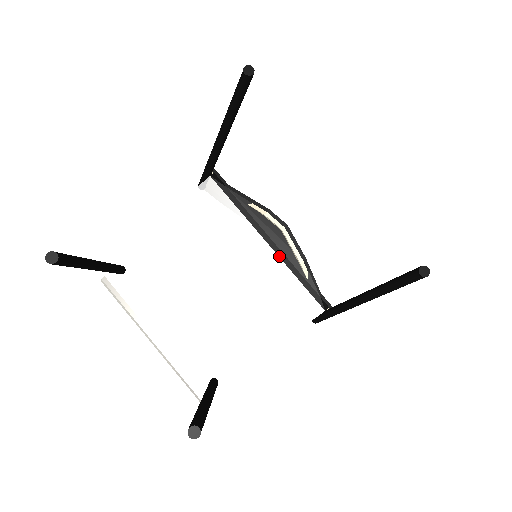
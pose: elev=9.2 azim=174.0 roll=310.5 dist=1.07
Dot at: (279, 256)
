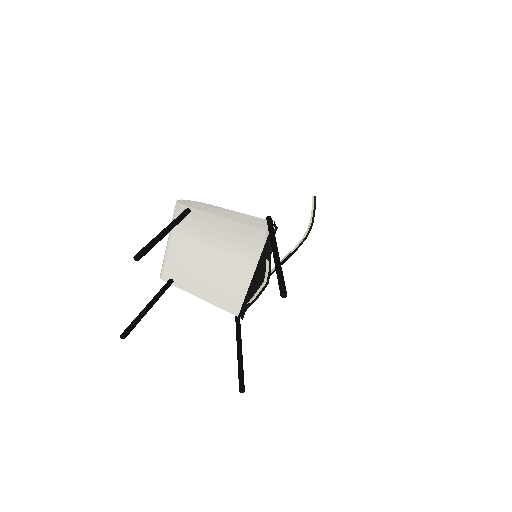
Dot at: (250, 286)
